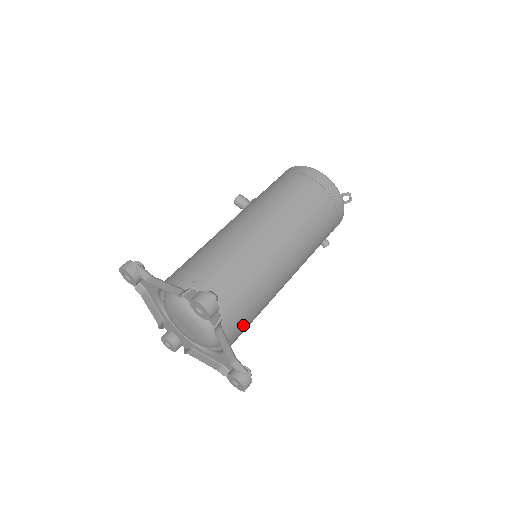
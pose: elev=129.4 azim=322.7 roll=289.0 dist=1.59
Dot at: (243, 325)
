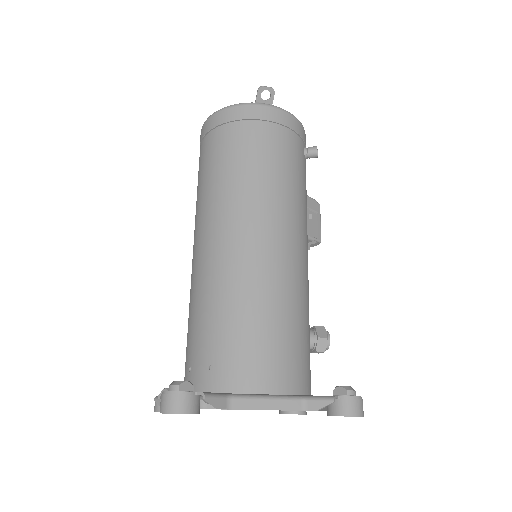
Dot at: (280, 353)
